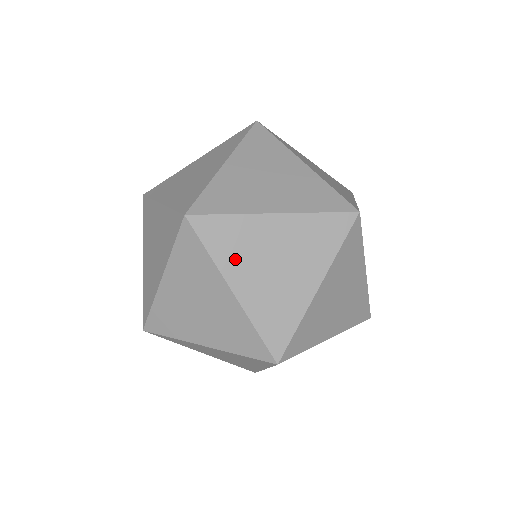
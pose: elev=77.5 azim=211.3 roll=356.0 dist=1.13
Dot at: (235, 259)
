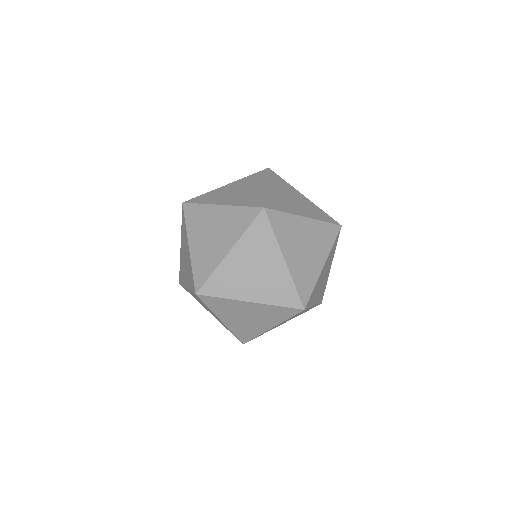
Dot at: (195, 228)
